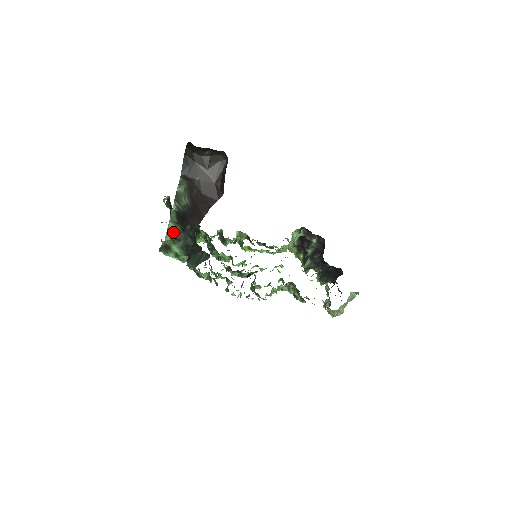
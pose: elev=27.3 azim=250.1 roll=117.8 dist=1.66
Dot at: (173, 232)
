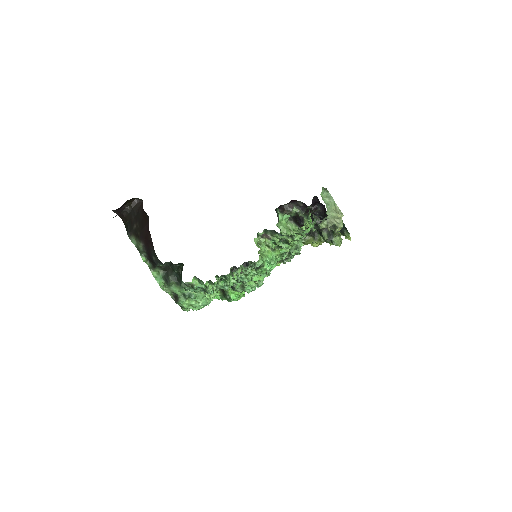
Dot at: (160, 277)
